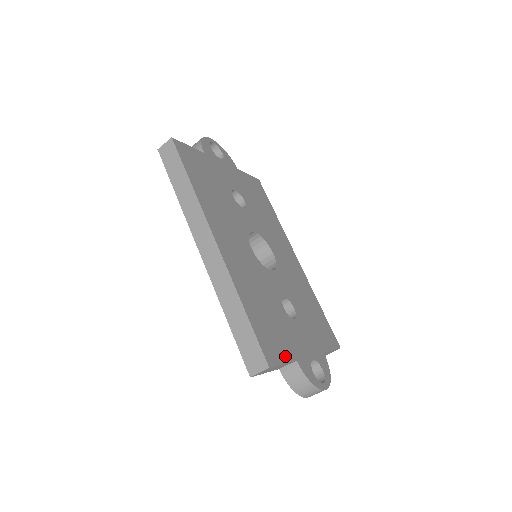
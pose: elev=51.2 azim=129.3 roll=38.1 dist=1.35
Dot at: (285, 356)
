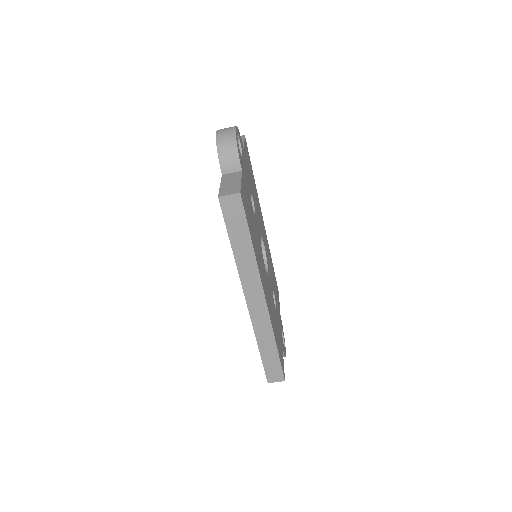
Dot at: occluded
